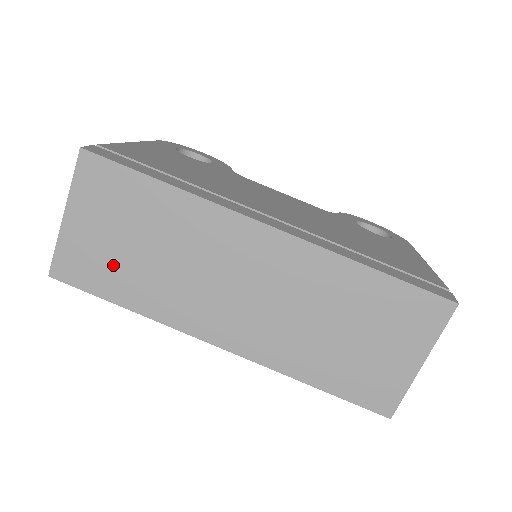
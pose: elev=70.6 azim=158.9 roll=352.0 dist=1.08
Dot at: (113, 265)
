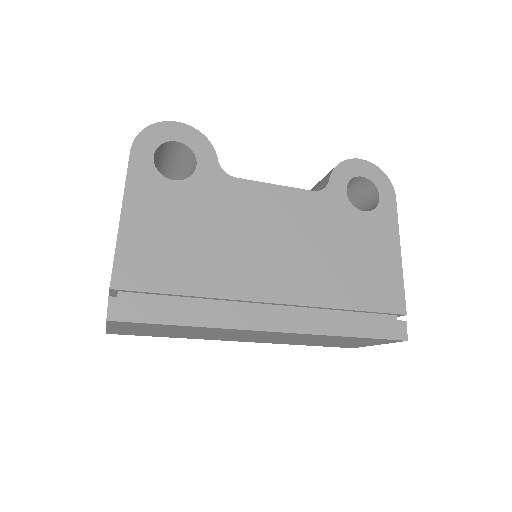
Dot at: occluded
